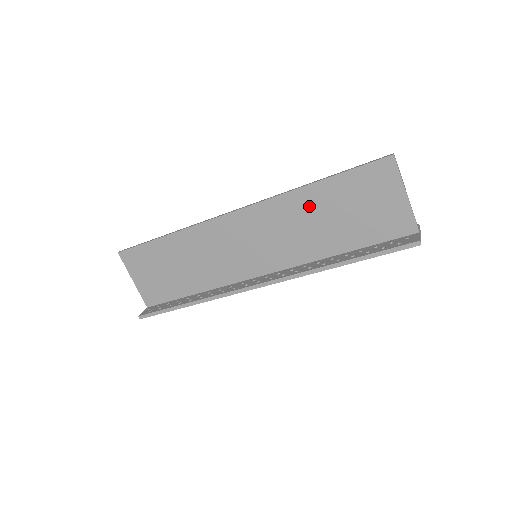
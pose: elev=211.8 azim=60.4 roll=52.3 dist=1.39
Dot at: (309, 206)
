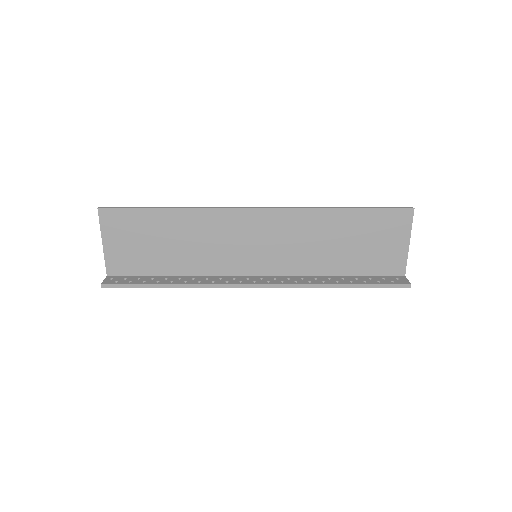
Dot at: (328, 227)
